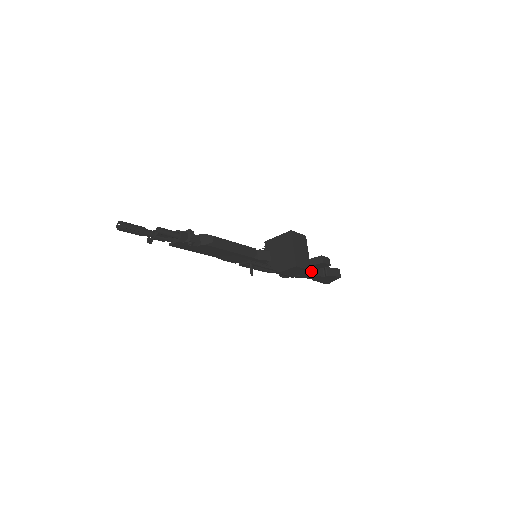
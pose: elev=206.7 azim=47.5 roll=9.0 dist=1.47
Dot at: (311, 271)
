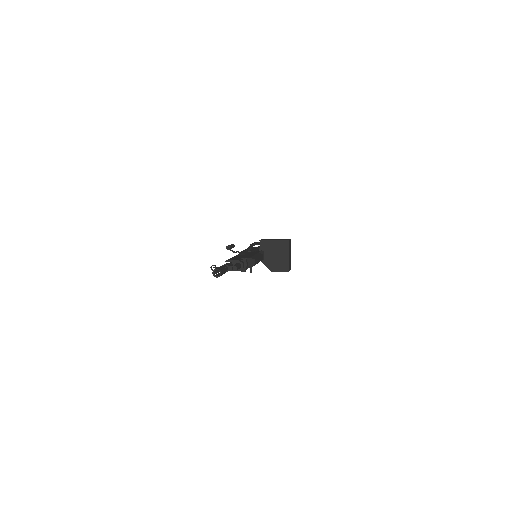
Dot at: occluded
